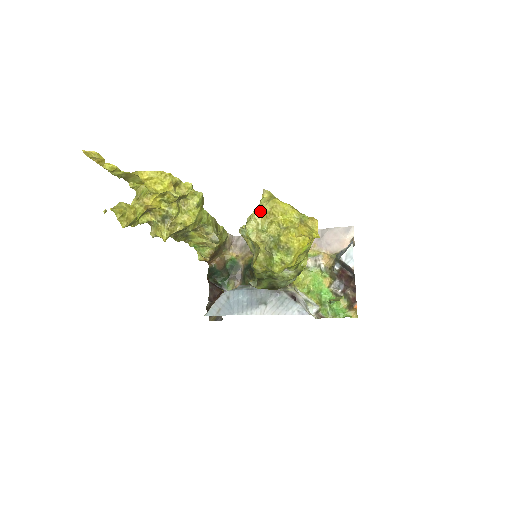
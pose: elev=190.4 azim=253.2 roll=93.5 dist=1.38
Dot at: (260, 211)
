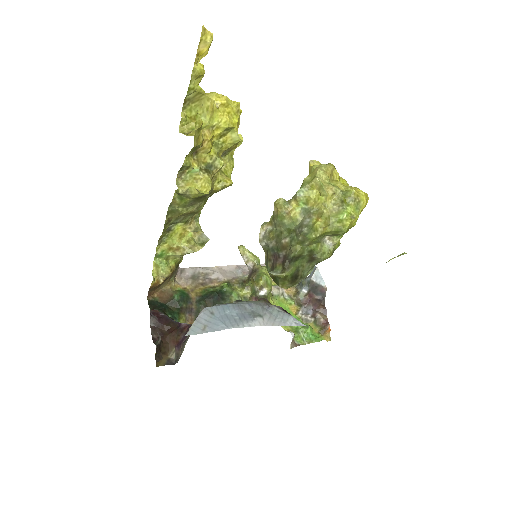
Dot at: (325, 168)
